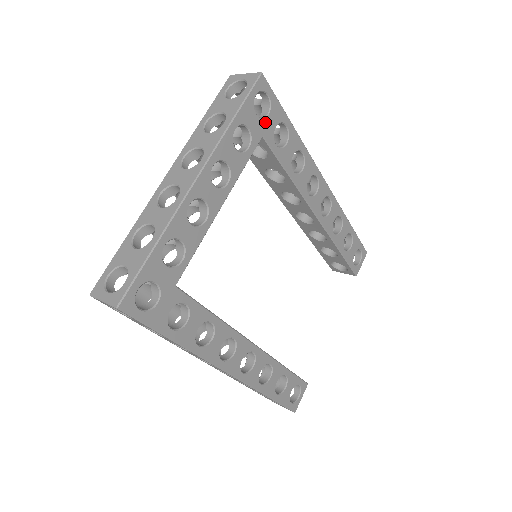
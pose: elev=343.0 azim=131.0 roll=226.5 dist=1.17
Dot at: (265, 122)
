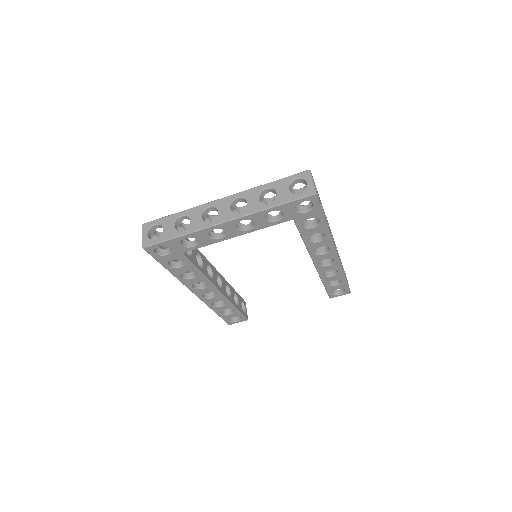
Dot at: (301, 214)
